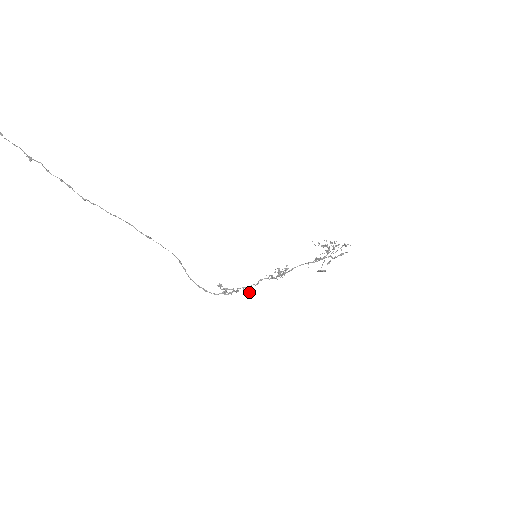
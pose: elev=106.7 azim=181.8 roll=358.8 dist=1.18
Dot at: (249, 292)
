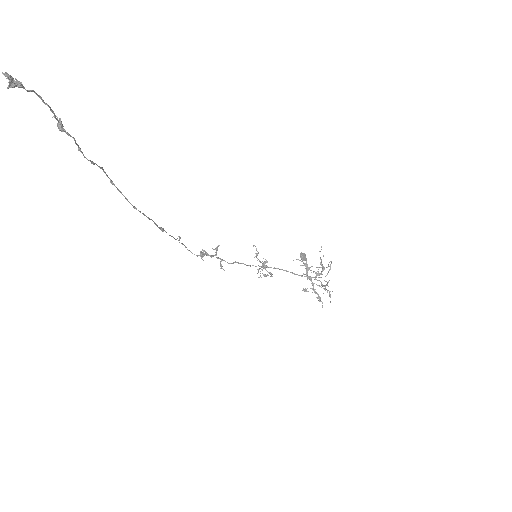
Dot at: (222, 268)
